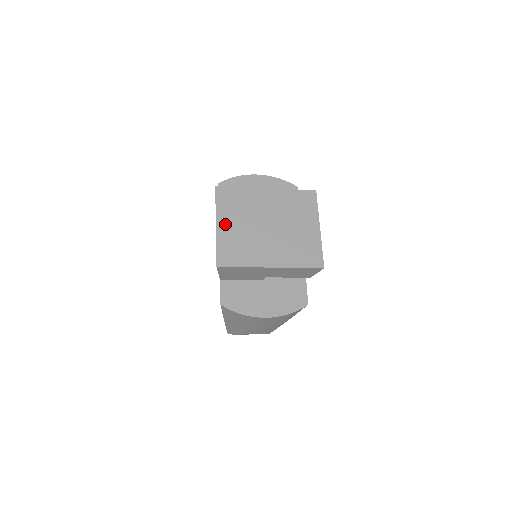
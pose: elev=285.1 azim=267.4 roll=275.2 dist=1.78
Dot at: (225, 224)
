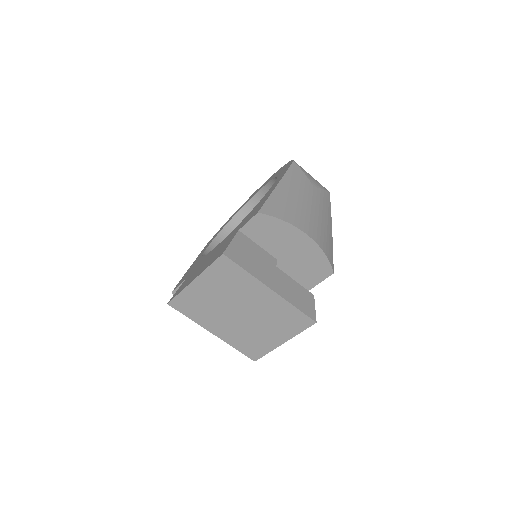
Dot at: (202, 285)
